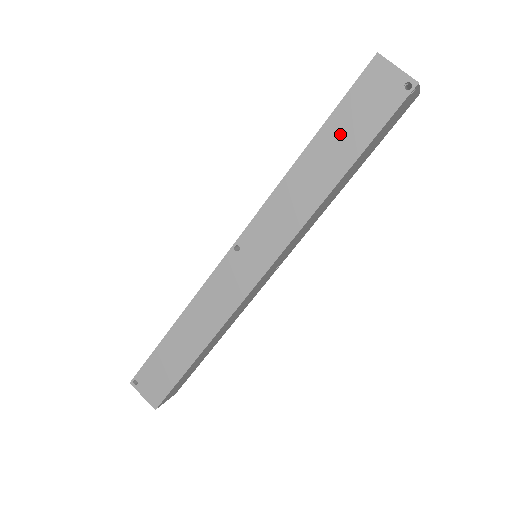
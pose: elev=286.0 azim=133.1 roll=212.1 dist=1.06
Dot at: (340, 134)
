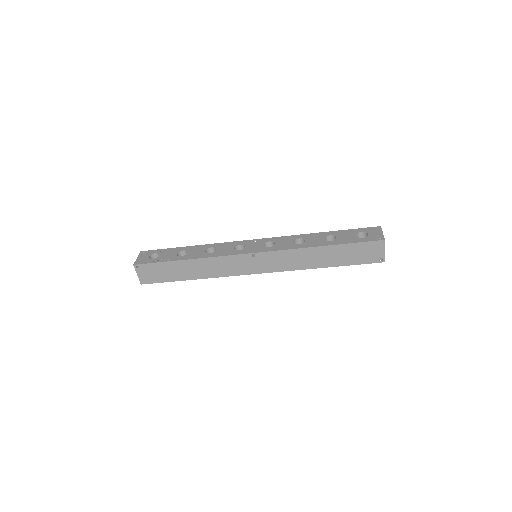
Dot at: (342, 253)
